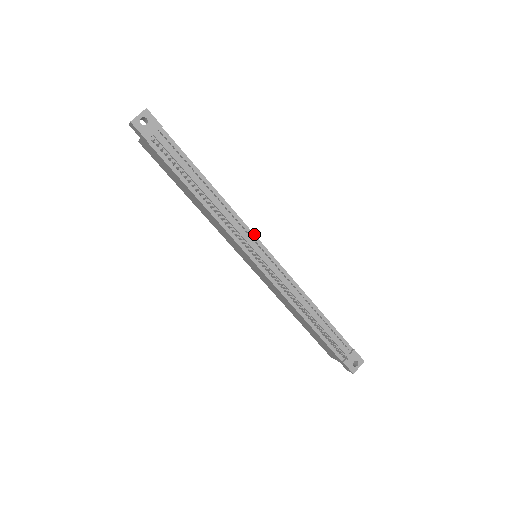
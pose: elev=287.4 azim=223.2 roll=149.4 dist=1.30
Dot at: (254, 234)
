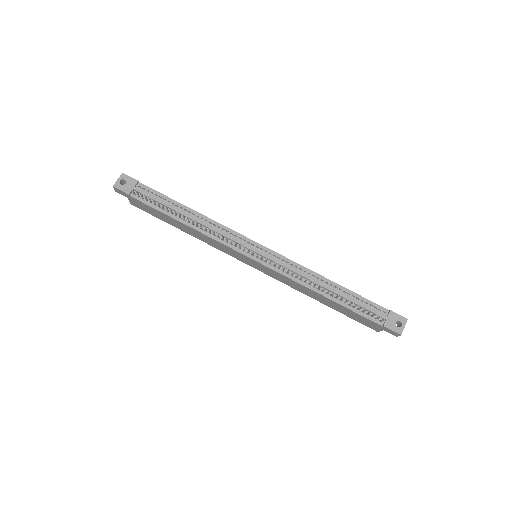
Dot at: (243, 236)
